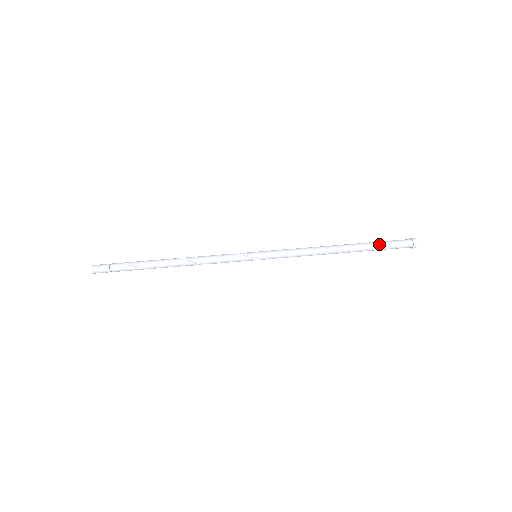
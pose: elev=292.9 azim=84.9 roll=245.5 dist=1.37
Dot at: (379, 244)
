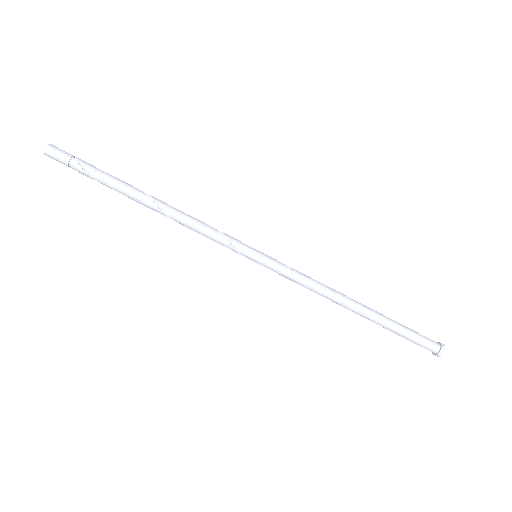
Dot at: (398, 334)
